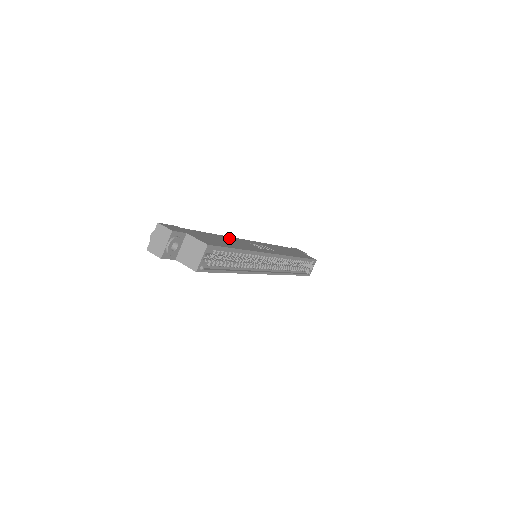
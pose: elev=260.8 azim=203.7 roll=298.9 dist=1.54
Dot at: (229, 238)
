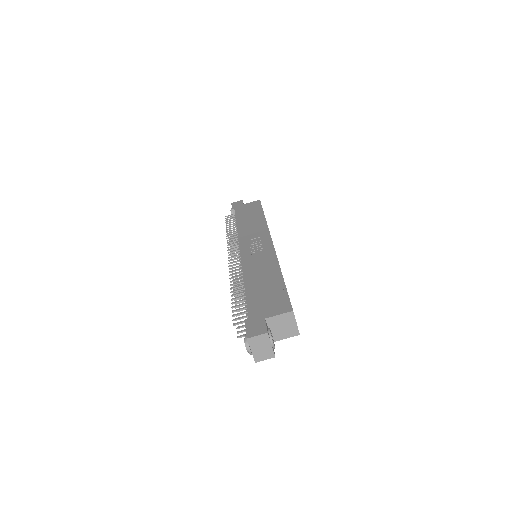
Dot at: (249, 273)
